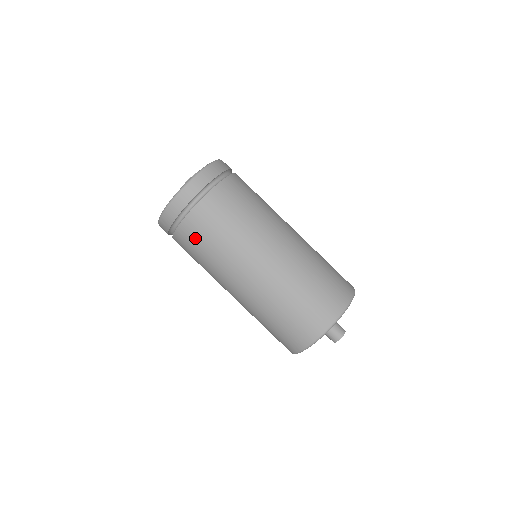
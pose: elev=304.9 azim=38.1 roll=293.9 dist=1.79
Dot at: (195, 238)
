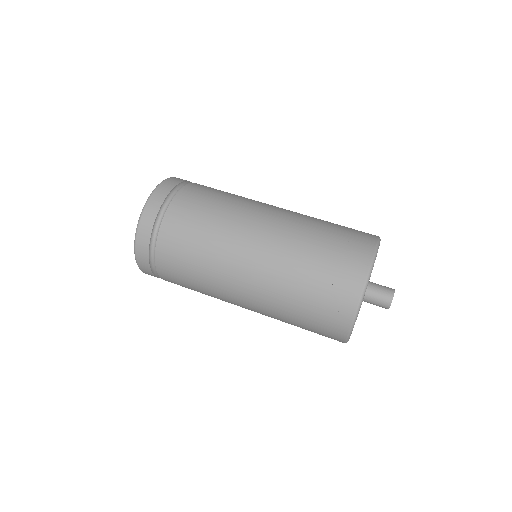
Dot at: (192, 210)
